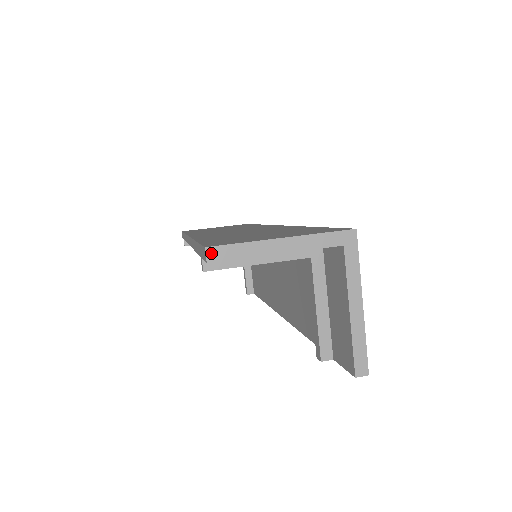
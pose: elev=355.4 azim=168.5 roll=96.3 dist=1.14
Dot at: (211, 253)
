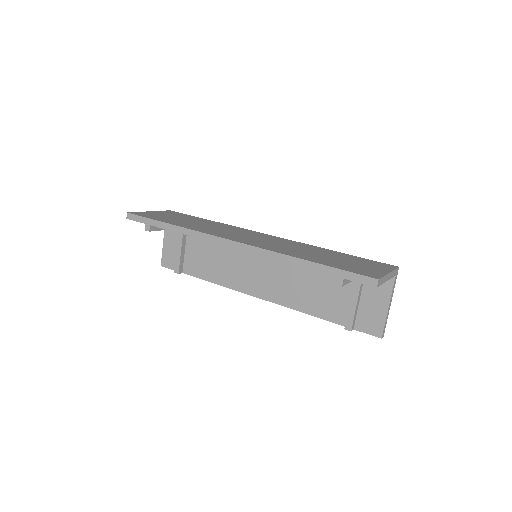
Dot at: (379, 282)
